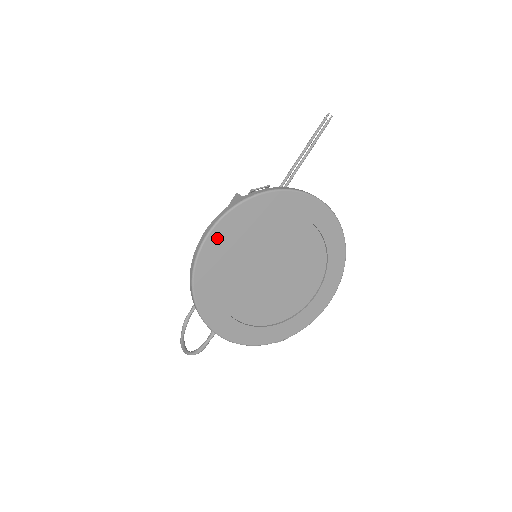
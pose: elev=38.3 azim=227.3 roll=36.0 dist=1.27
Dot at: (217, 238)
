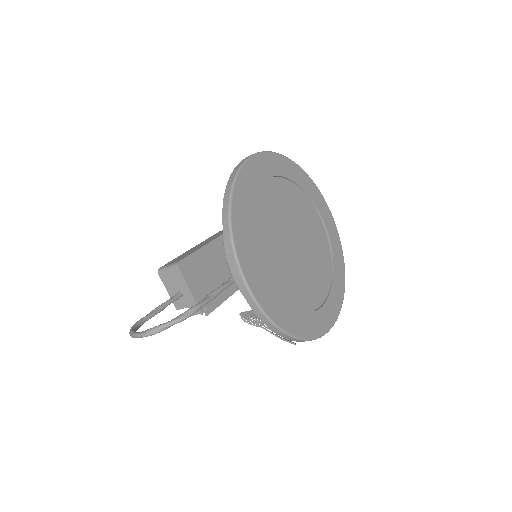
Dot at: (262, 164)
